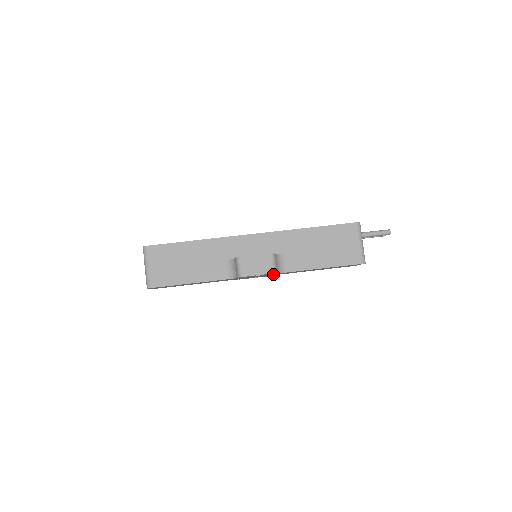
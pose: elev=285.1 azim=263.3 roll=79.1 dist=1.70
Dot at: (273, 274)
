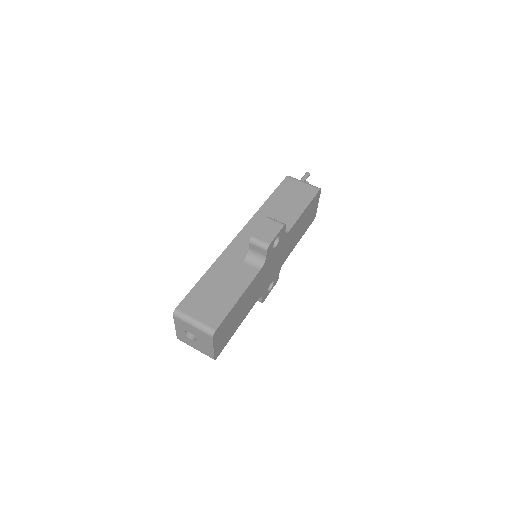
Dot at: (281, 250)
